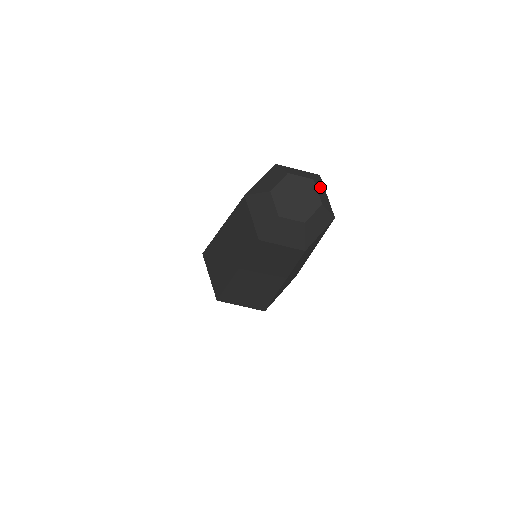
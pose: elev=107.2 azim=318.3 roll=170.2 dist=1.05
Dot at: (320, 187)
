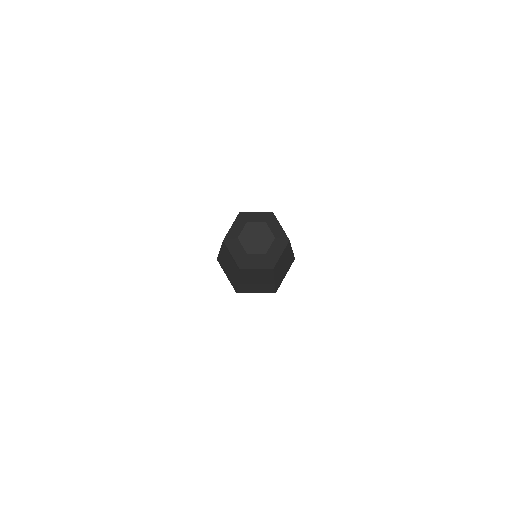
Dot at: (279, 245)
